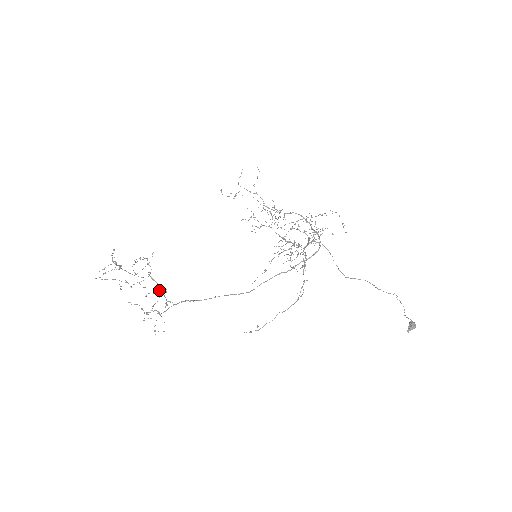
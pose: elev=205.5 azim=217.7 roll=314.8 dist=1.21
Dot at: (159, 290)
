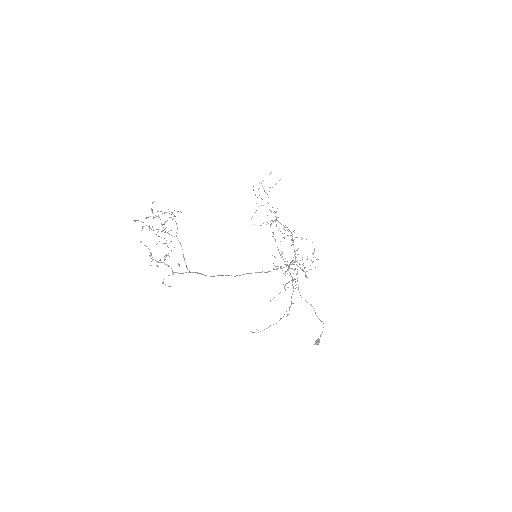
Dot at: occluded
